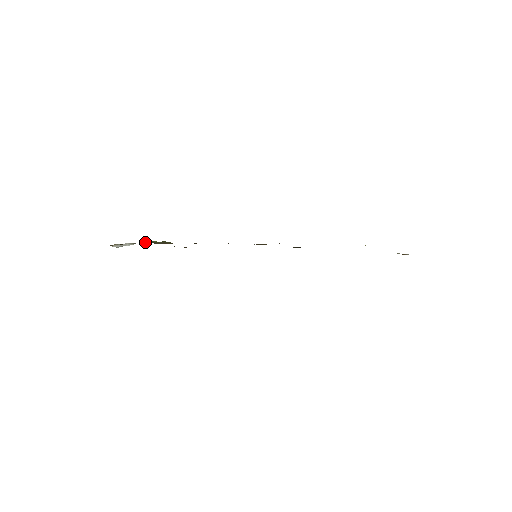
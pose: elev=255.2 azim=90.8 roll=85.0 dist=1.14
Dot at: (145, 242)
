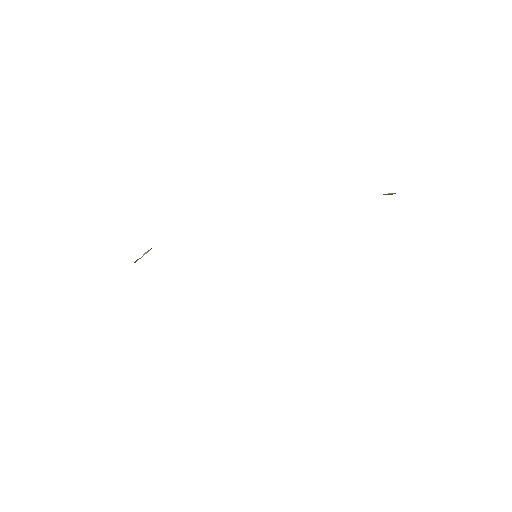
Dot at: occluded
